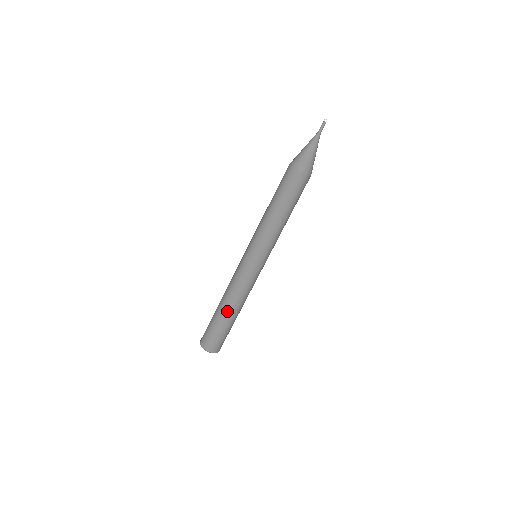
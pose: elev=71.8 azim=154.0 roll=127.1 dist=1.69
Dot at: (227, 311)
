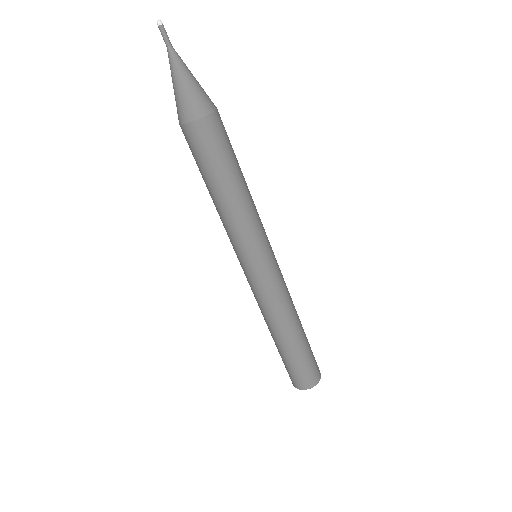
Dot at: (272, 336)
